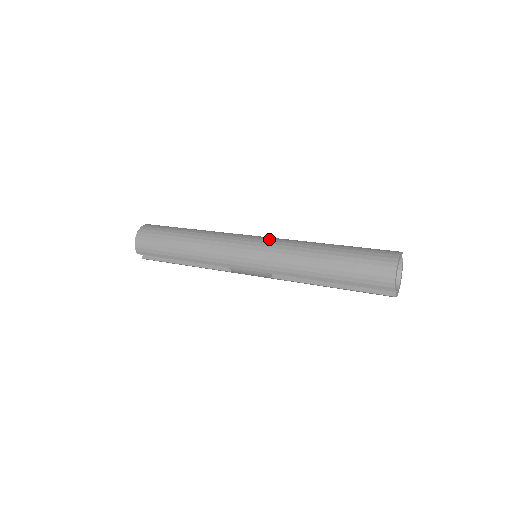
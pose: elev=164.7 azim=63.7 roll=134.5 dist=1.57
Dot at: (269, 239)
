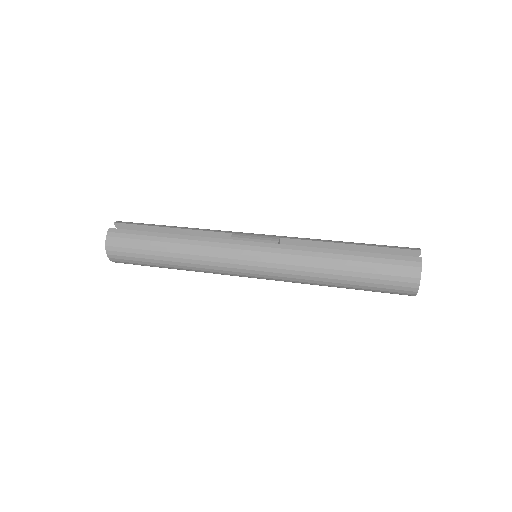
Dot at: (269, 260)
